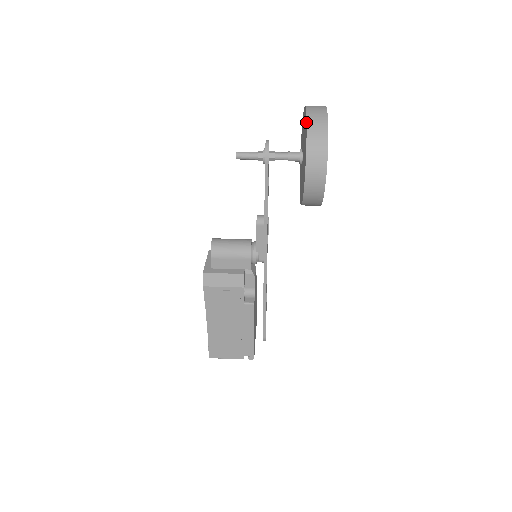
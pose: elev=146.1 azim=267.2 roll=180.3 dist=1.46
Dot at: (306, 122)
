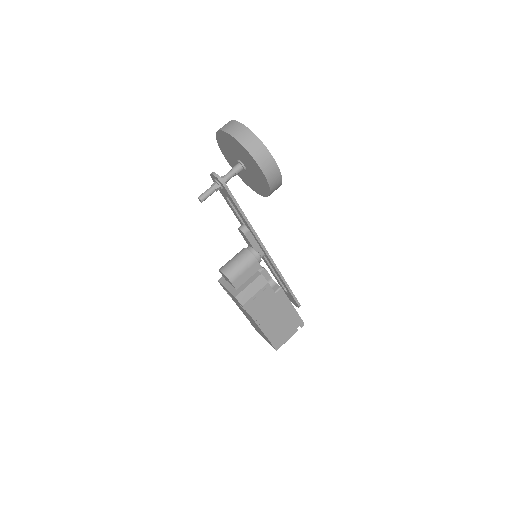
Dot at: (236, 141)
